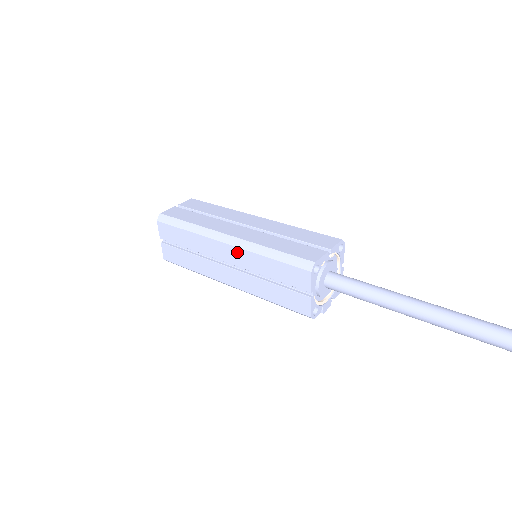
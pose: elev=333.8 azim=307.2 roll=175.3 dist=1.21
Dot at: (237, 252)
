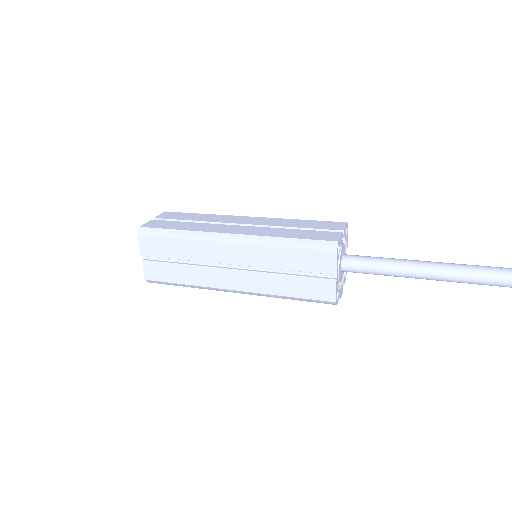
Dot at: (245, 249)
